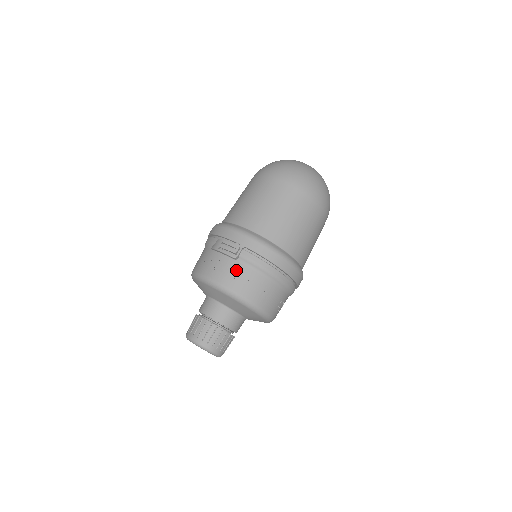
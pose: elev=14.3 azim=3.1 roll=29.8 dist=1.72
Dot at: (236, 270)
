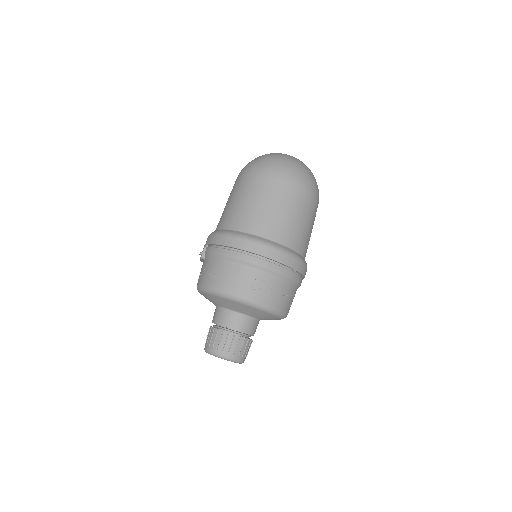
Dot at: (204, 267)
